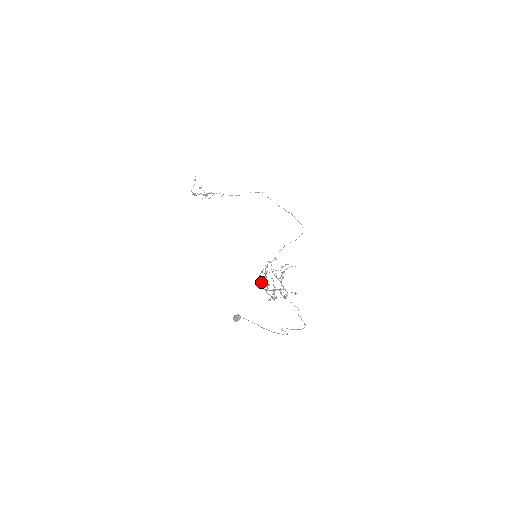
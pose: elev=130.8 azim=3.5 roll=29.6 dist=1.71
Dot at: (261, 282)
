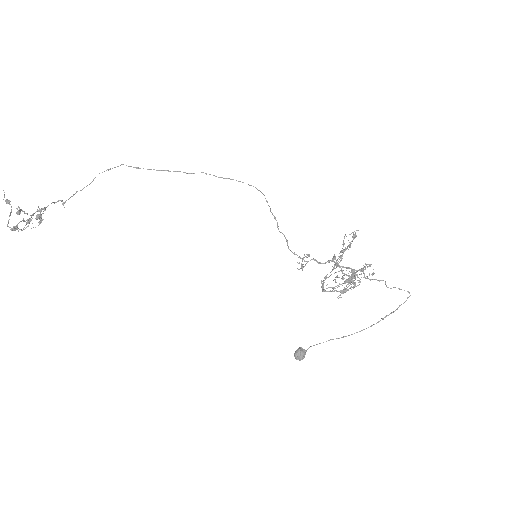
Dot at: (321, 283)
